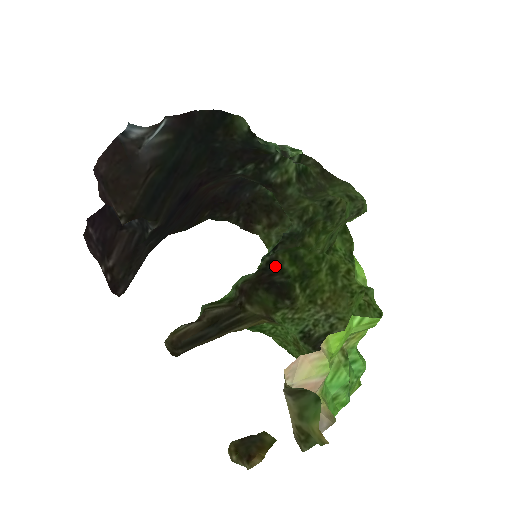
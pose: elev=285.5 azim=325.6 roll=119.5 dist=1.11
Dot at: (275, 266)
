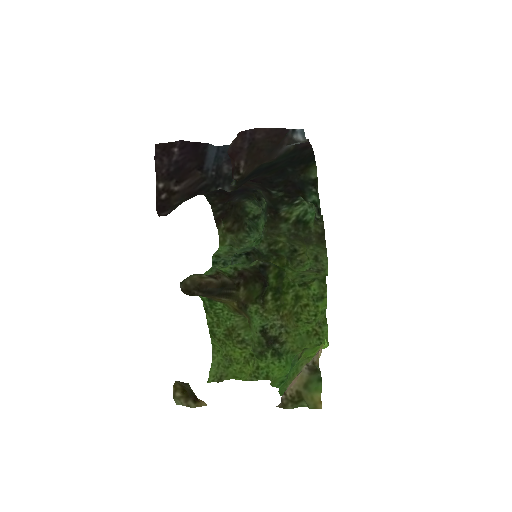
Dot at: (265, 272)
